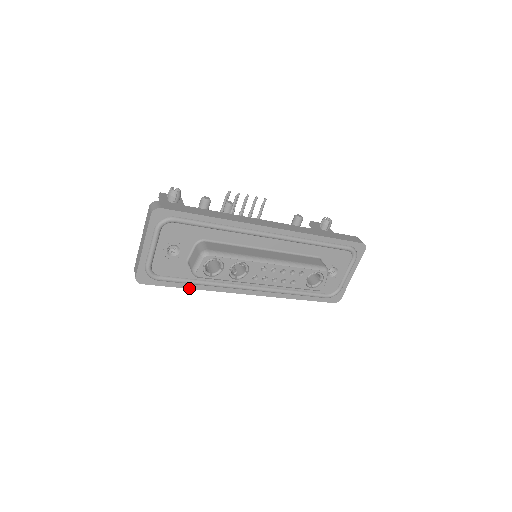
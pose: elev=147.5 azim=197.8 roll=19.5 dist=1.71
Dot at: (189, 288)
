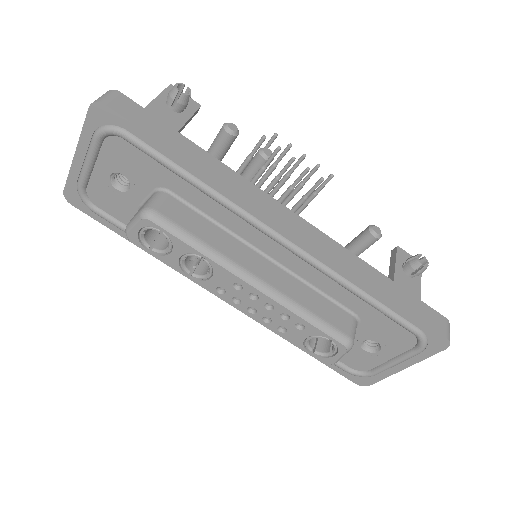
Dot at: occluded
